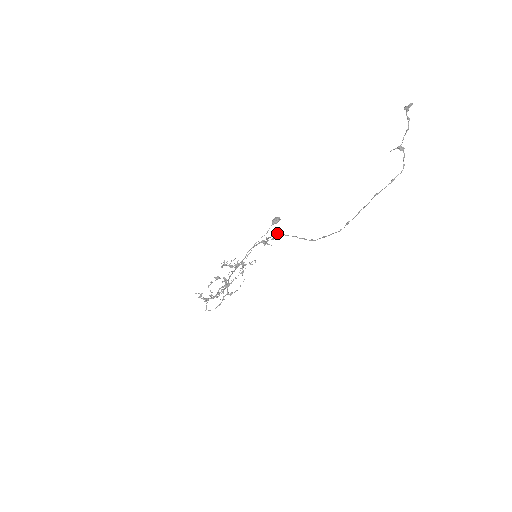
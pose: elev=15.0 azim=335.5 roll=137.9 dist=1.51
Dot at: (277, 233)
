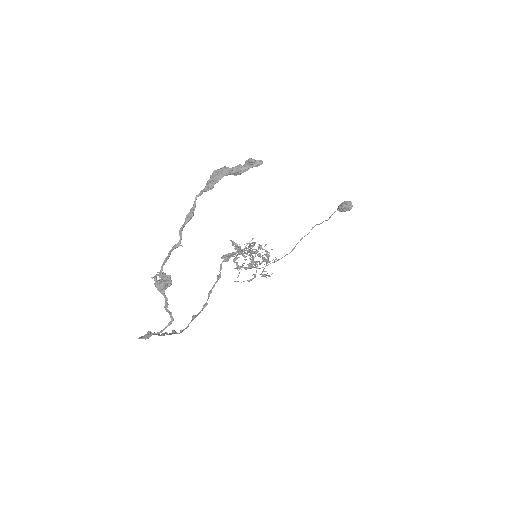
Dot at: (229, 253)
